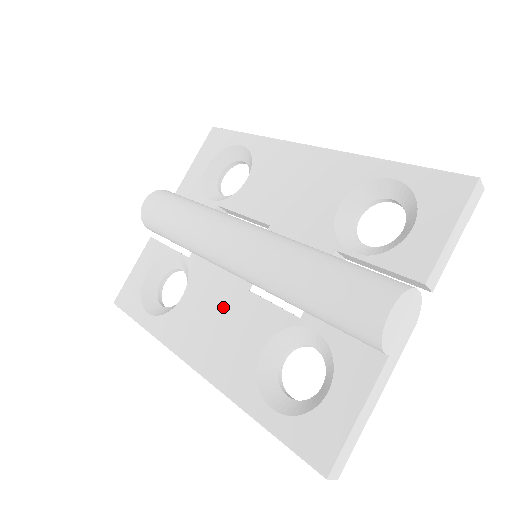
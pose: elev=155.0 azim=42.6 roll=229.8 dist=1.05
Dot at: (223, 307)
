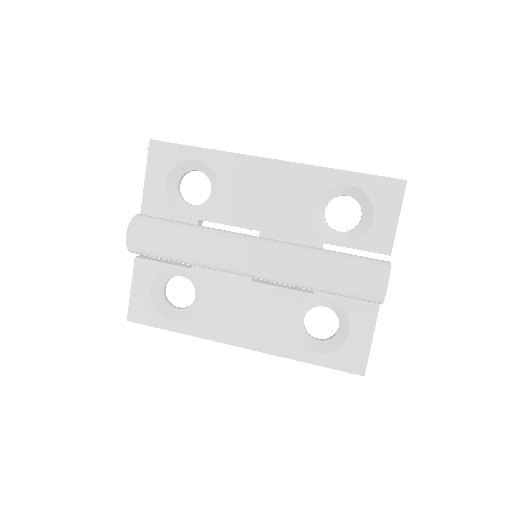
Dot at: (246, 300)
